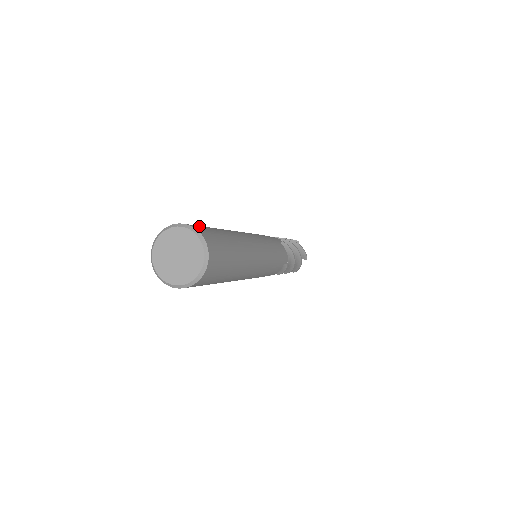
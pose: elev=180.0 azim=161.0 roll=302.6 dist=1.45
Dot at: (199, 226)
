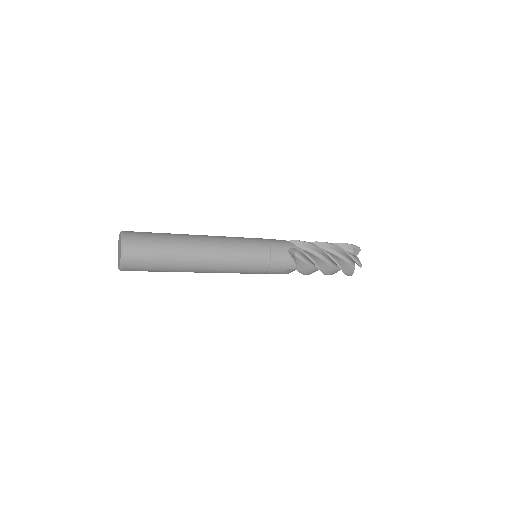
Dot at: occluded
